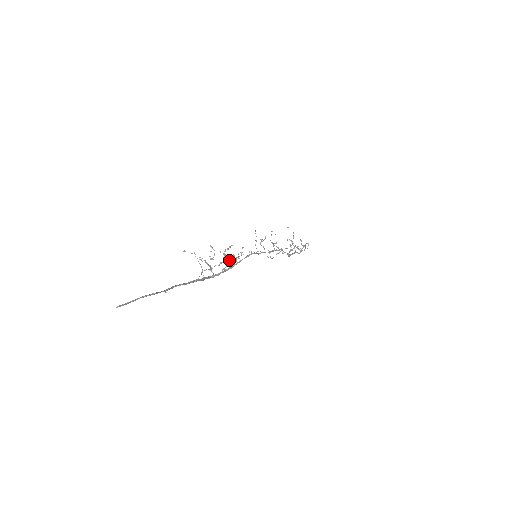
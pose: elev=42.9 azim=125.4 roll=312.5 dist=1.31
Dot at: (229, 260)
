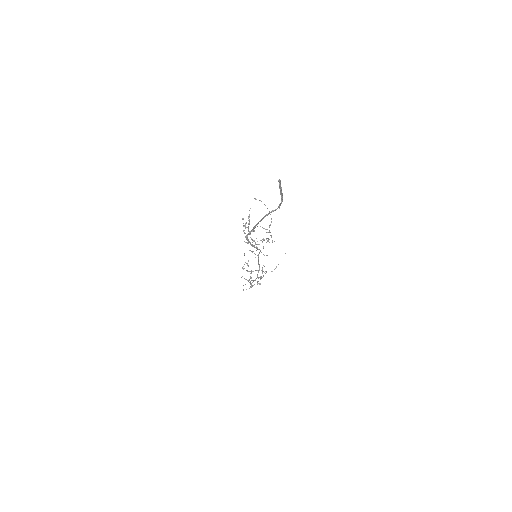
Dot at: occluded
